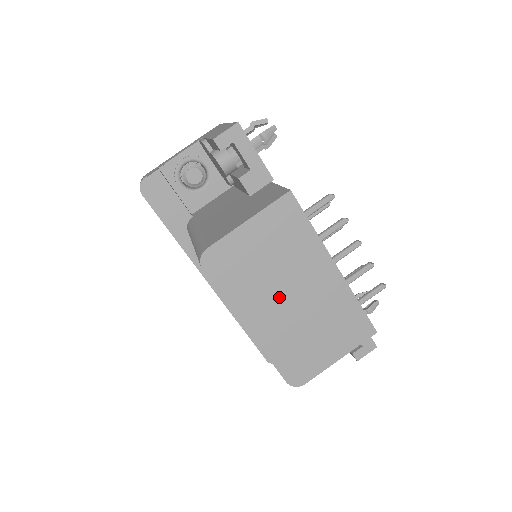
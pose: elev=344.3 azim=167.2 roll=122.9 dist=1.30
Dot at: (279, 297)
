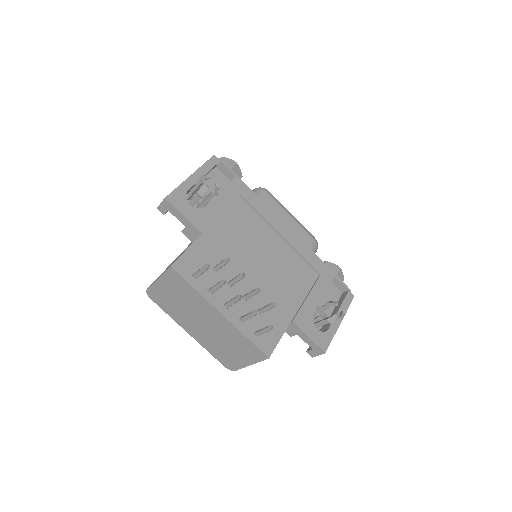
Dot at: (196, 321)
